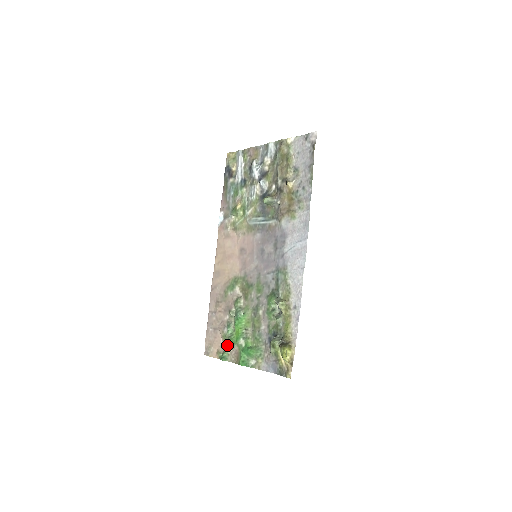
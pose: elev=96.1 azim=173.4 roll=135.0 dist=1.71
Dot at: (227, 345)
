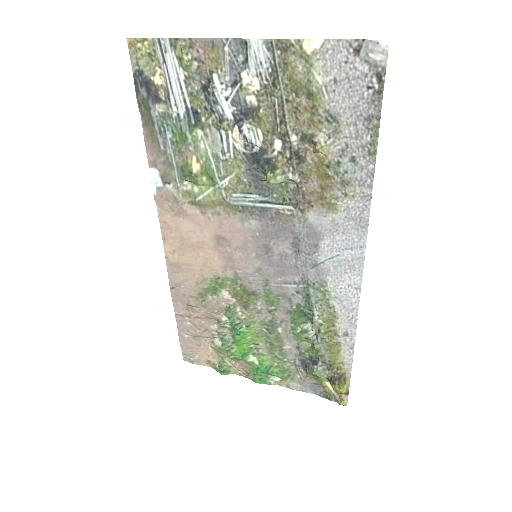
Dot at: (224, 357)
